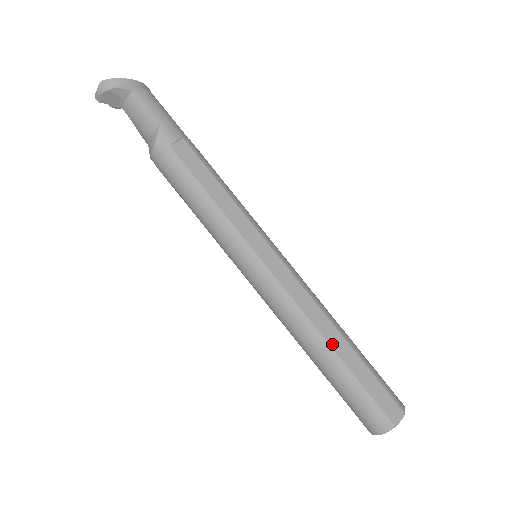
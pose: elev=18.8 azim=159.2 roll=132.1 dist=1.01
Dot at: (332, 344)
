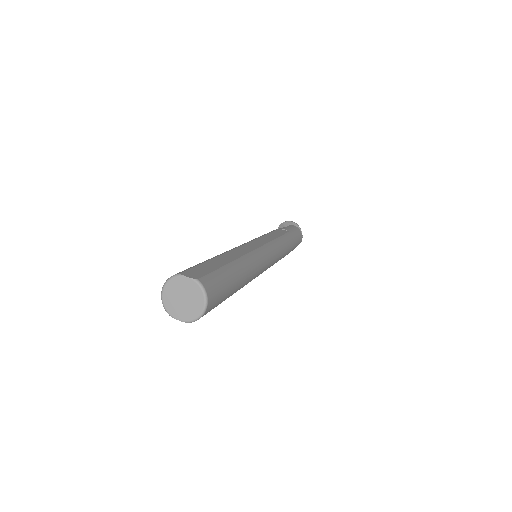
Dot at: (224, 255)
